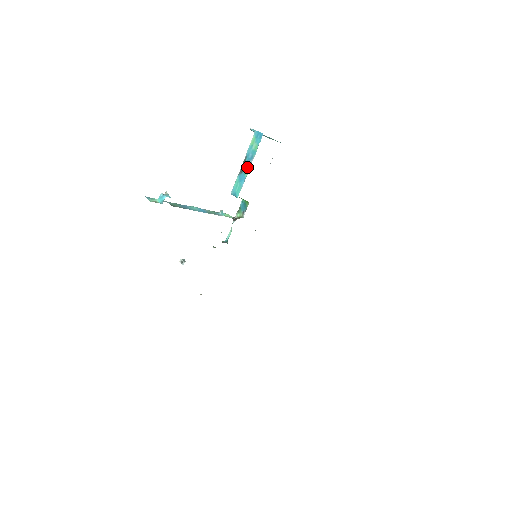
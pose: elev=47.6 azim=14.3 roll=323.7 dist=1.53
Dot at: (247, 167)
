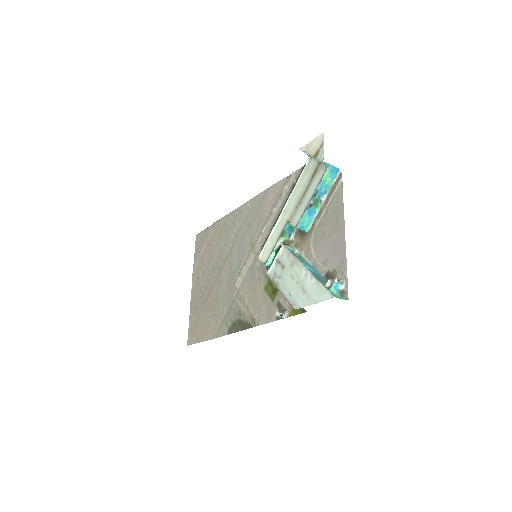
Dot at: (319, 202)
